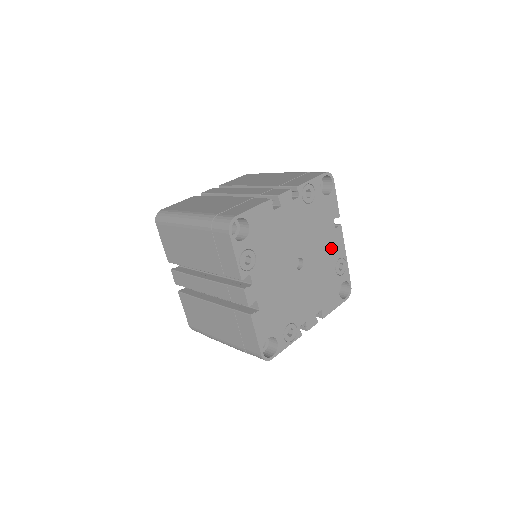
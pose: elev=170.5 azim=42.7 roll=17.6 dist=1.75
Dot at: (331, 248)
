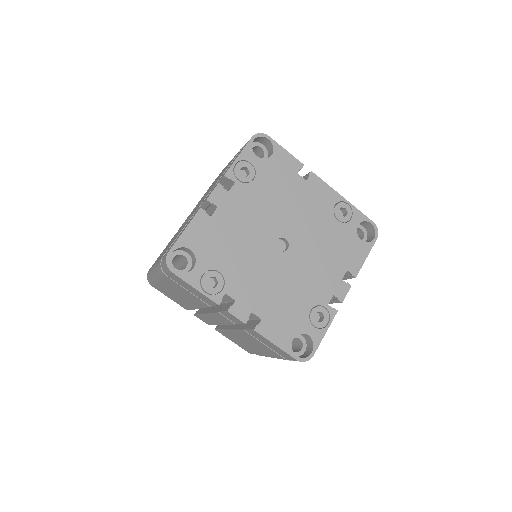
Dot at: (315, 203)
